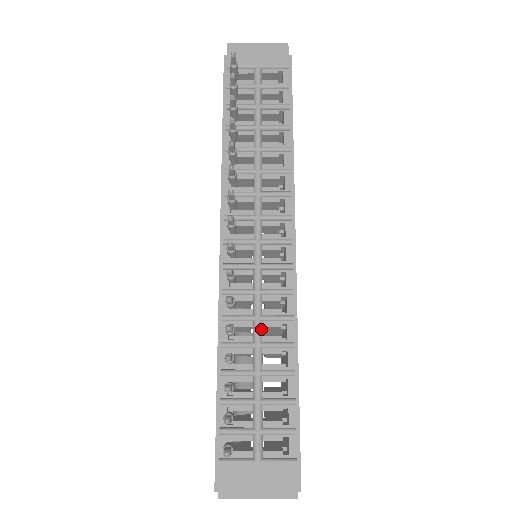
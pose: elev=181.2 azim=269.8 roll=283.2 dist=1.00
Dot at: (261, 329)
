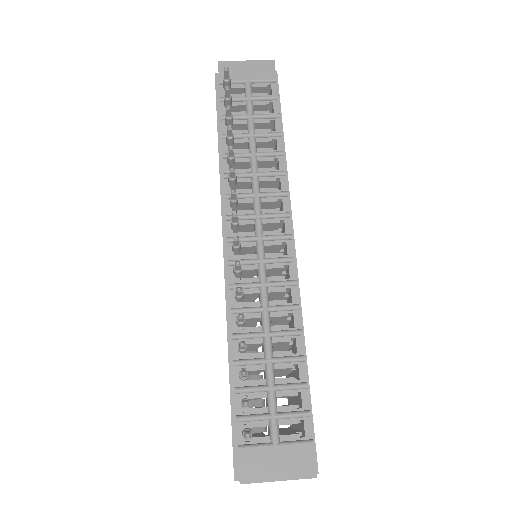
Dot at: (269, 319)
